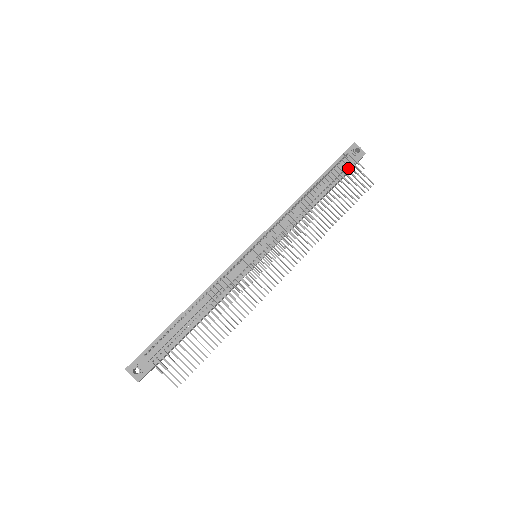
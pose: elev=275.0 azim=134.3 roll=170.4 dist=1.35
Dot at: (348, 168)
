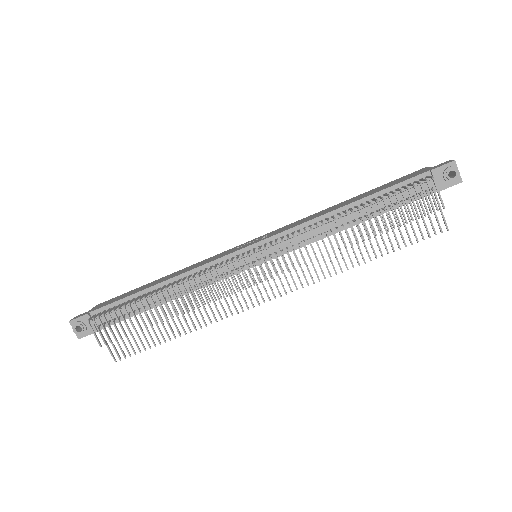
Dot at: (426, 193)
